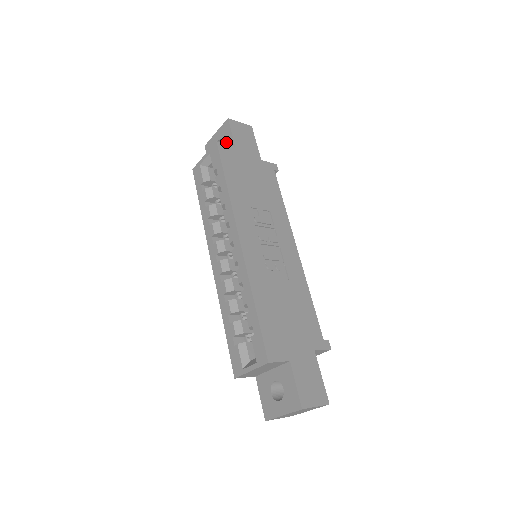
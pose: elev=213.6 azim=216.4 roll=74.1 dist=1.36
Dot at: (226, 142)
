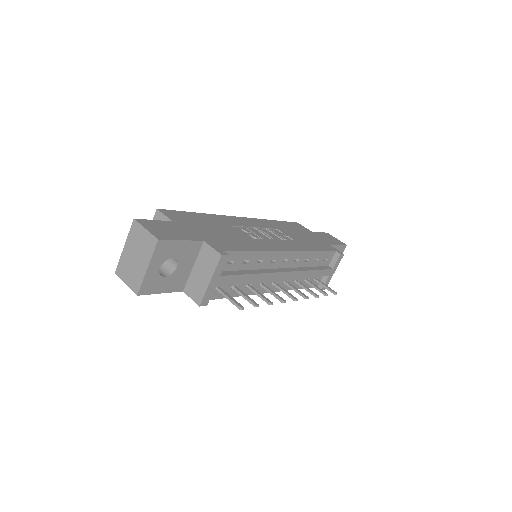
Dot at: occluded
